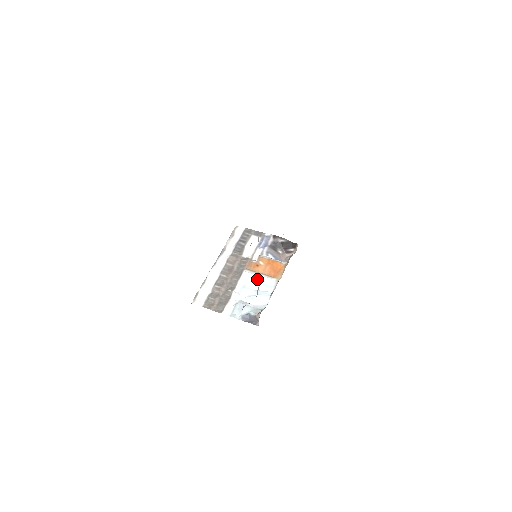
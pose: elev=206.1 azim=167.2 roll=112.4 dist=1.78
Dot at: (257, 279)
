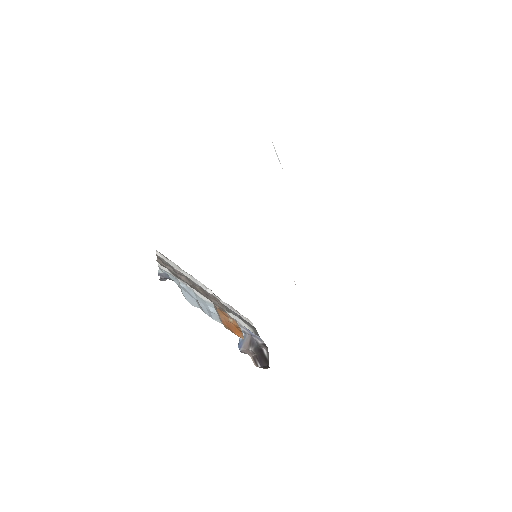
Dot at: (211, 309)
